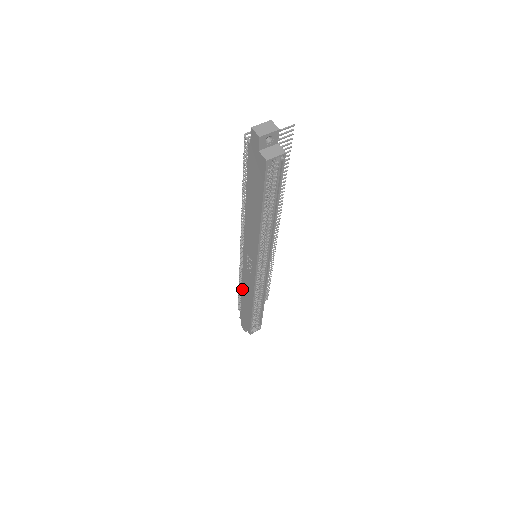
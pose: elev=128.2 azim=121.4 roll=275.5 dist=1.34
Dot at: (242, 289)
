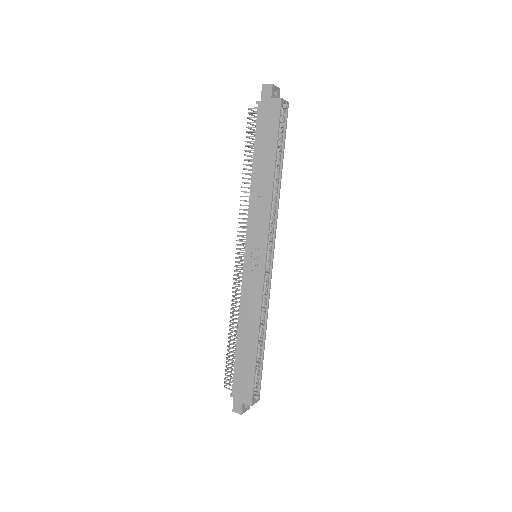
Dot at: (239, 322)
